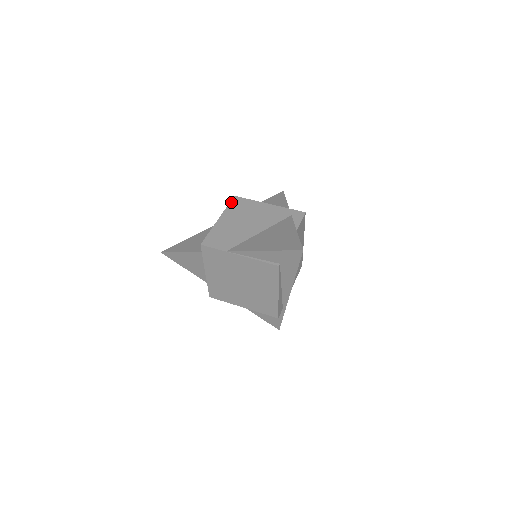
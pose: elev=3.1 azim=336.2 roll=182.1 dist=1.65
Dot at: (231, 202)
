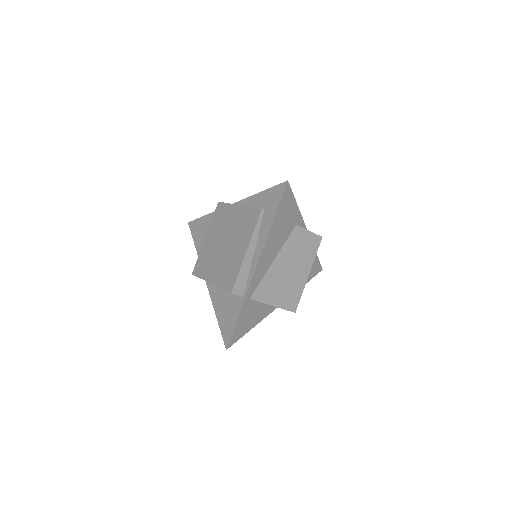
Dot at: occluded
